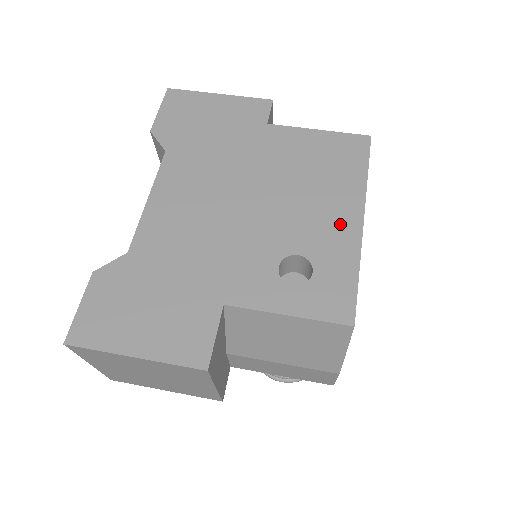
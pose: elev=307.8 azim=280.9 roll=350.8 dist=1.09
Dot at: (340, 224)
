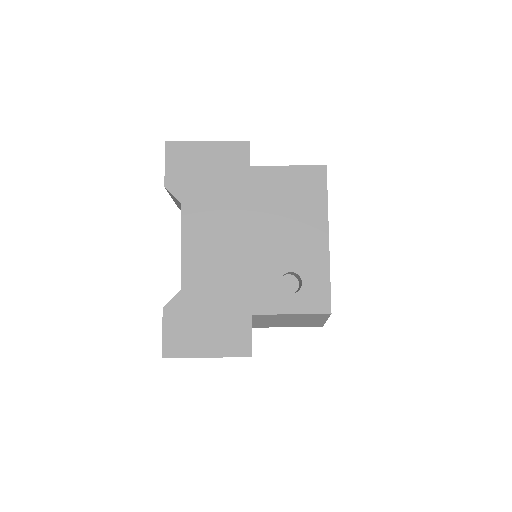
Dot at: (314, 244)
